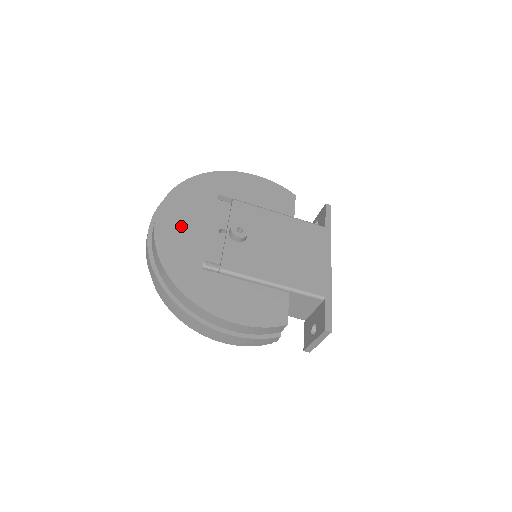
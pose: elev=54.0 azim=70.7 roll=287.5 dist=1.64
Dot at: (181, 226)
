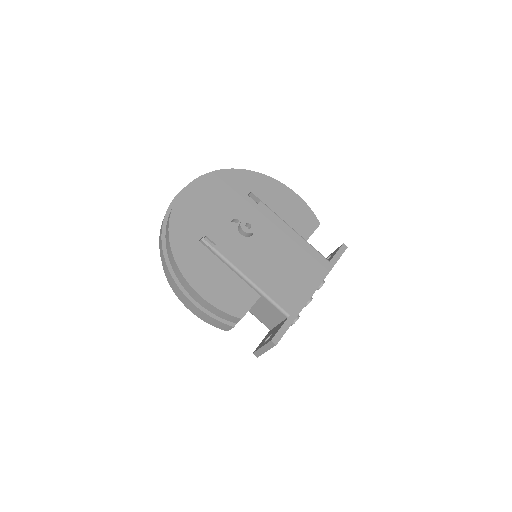
Dot at: (204, 201)
